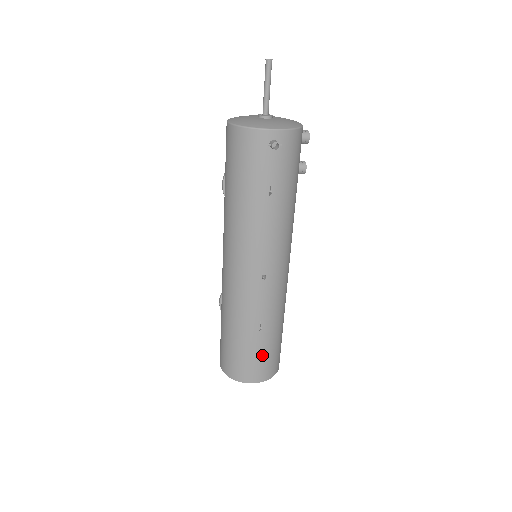
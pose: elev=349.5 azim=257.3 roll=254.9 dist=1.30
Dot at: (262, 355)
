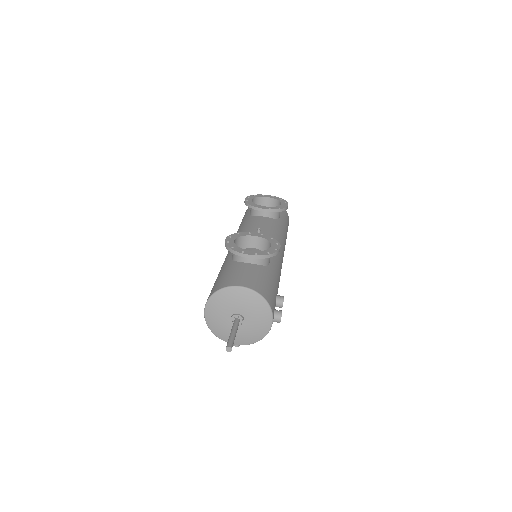
Dot at: occluded
